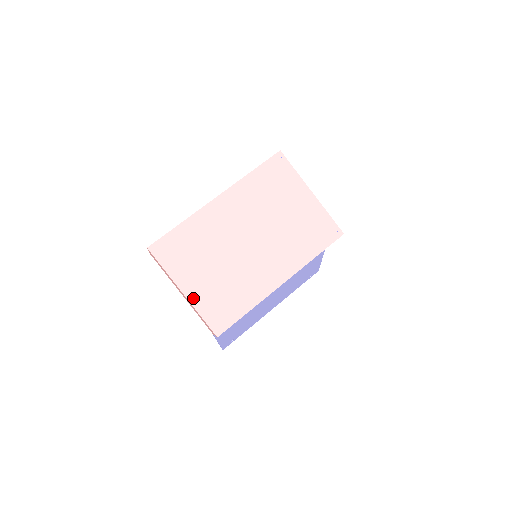
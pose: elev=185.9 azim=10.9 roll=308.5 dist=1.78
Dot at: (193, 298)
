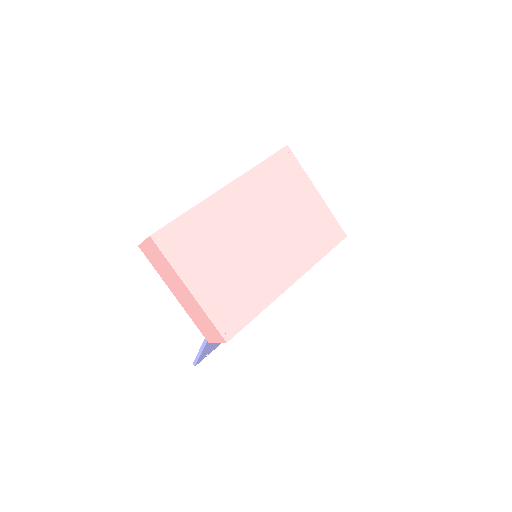
Dot at: (201, 297)
